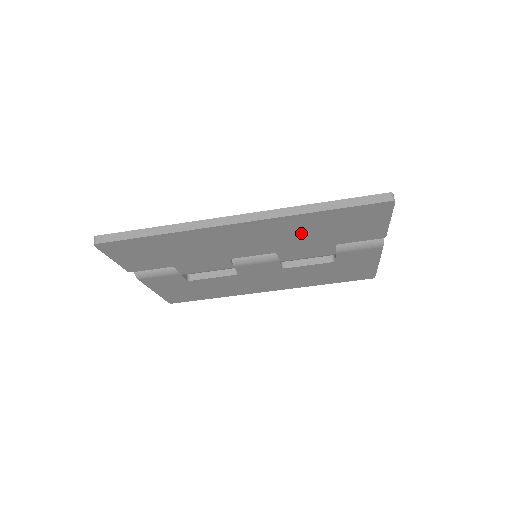
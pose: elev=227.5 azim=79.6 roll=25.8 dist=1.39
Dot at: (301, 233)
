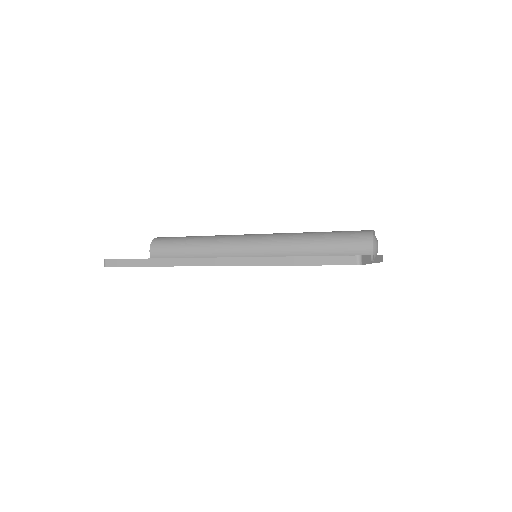
Dot at: occluded
